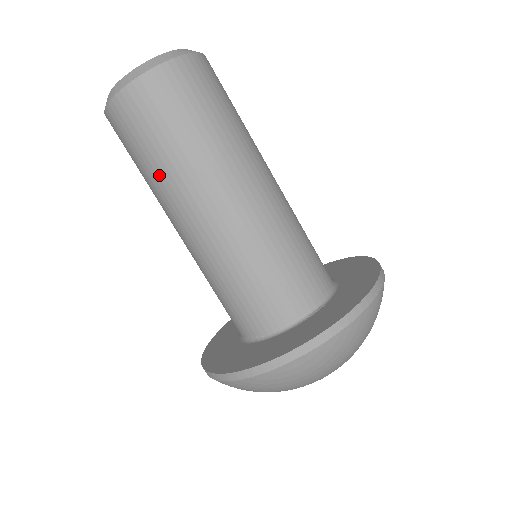
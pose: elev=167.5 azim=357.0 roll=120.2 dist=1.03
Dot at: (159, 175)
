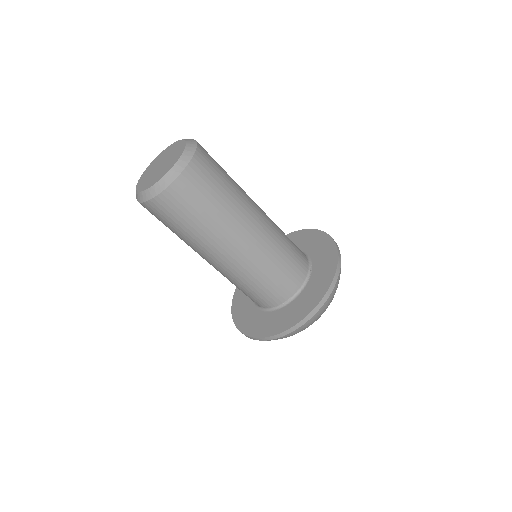
Dot at: (208, 227)
